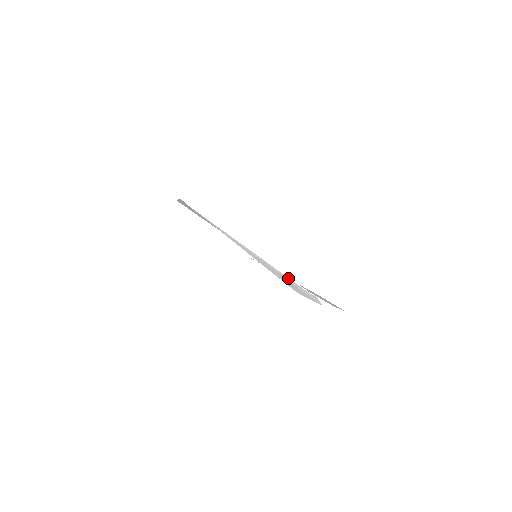
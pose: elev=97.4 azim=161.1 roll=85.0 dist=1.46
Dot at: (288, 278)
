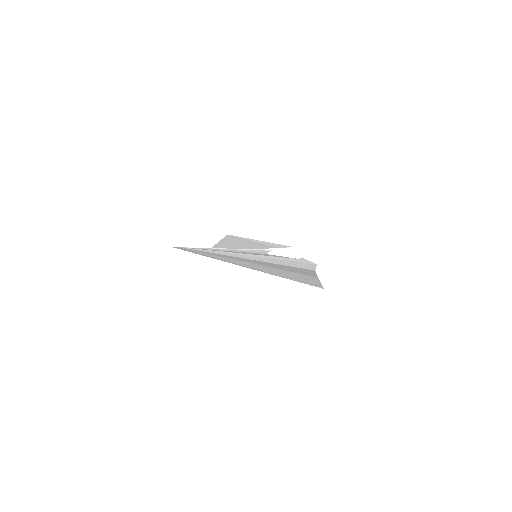
Dot at: (285, 258)
